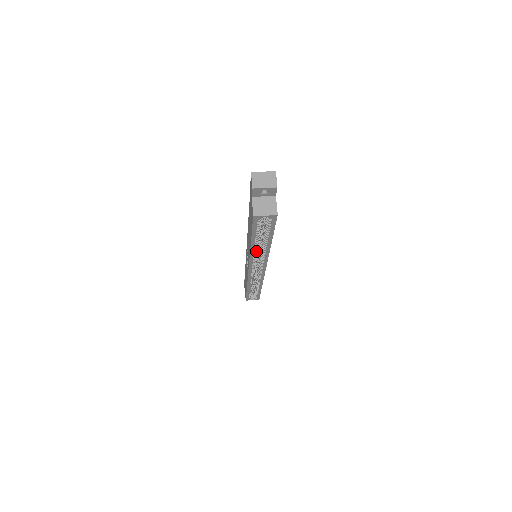
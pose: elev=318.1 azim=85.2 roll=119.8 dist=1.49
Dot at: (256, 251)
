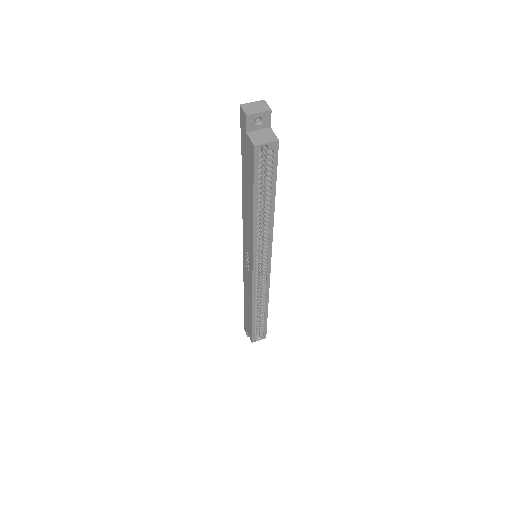
Dot at: (259, 226)
